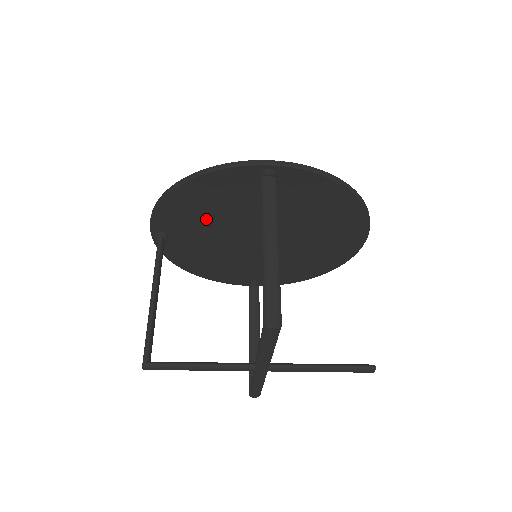
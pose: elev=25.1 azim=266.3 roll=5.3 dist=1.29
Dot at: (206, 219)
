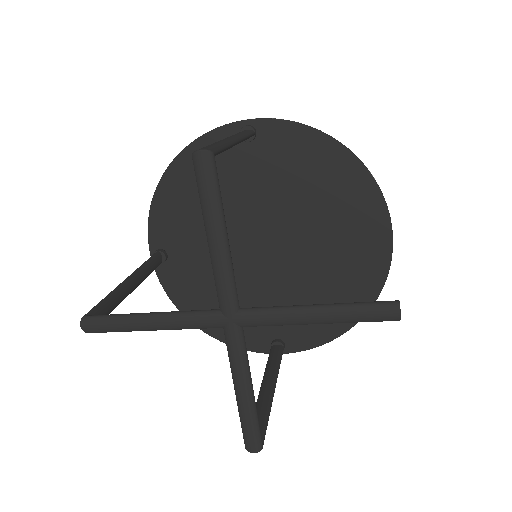
Dot at: (201, 220)
